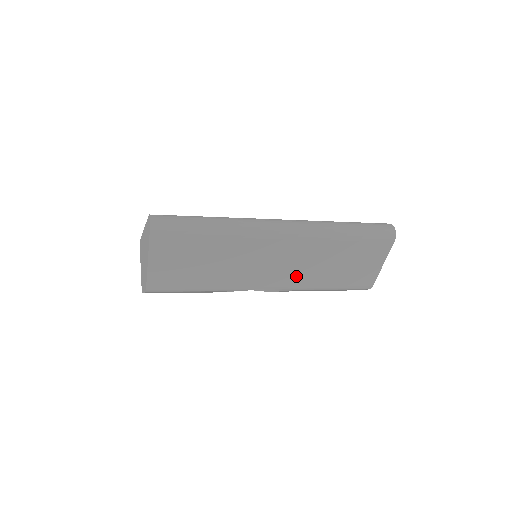
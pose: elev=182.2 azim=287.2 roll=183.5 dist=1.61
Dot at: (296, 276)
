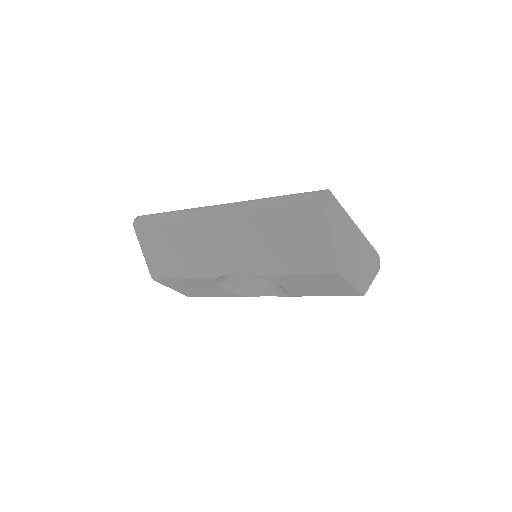
Dot at: (249, 259)
